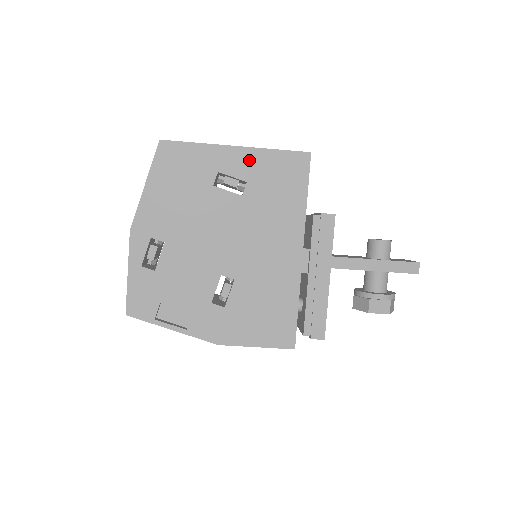
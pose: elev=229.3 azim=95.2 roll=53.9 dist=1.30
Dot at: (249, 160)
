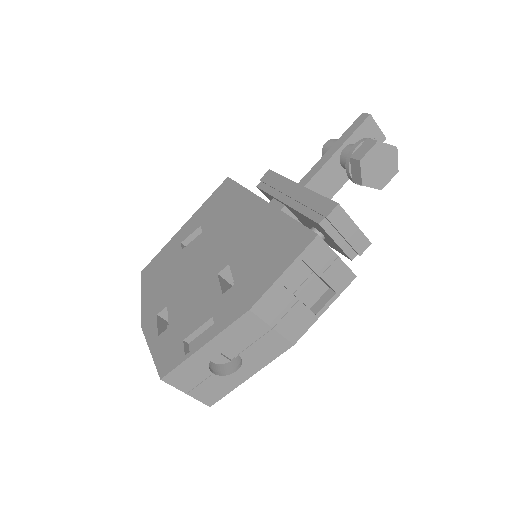
Dot at: (195, 219)
